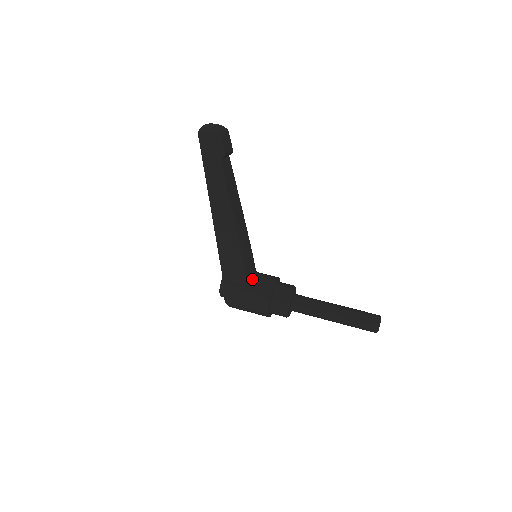
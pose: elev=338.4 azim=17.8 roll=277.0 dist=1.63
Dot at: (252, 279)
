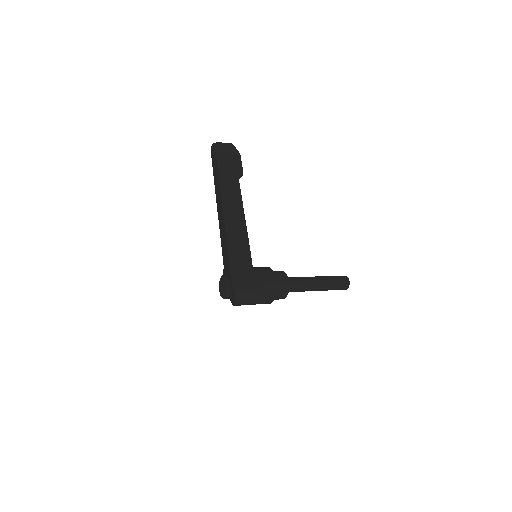
Dot at: (256, 277)
